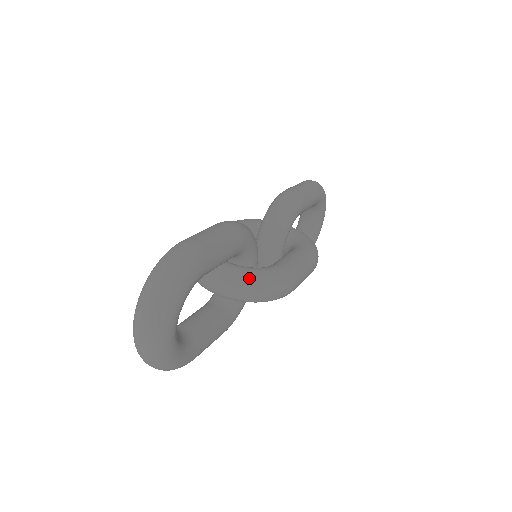
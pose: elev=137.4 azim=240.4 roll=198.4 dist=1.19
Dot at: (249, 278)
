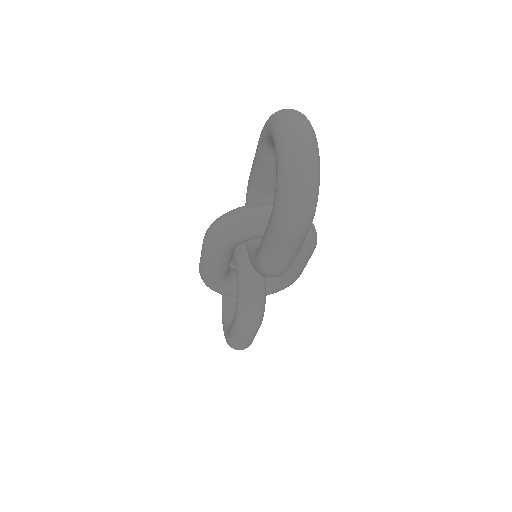
Dot at: occluded
